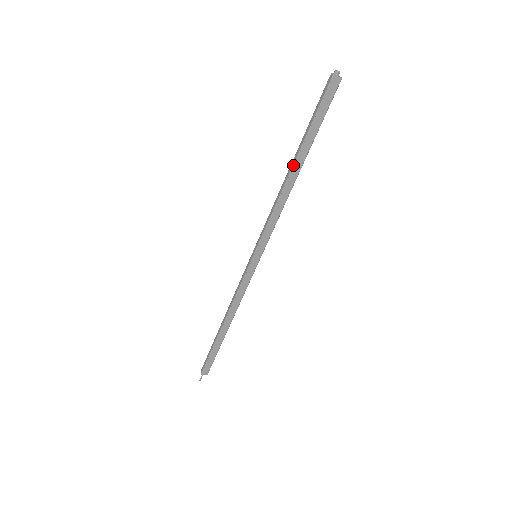
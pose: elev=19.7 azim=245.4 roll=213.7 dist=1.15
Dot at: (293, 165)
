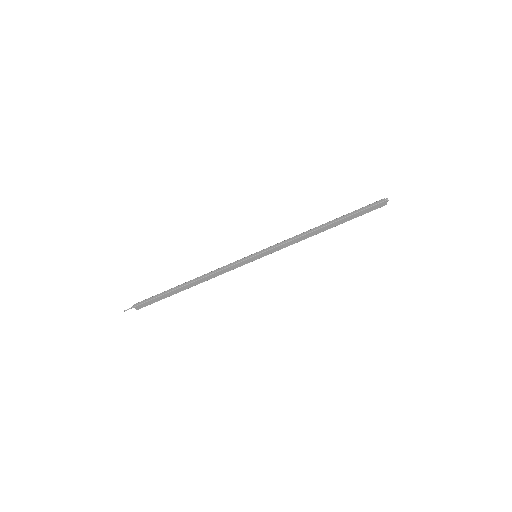
Dot at: (328, 224)
